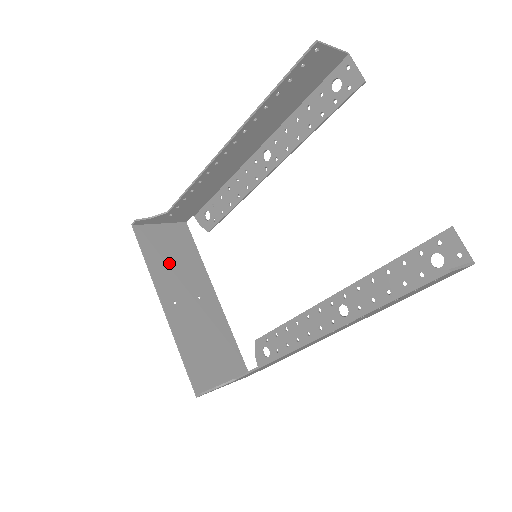
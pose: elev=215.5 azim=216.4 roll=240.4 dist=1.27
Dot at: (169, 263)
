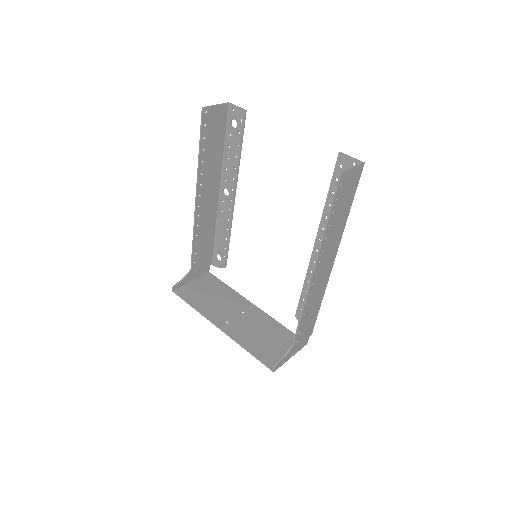
Dot at: (210, 301)
